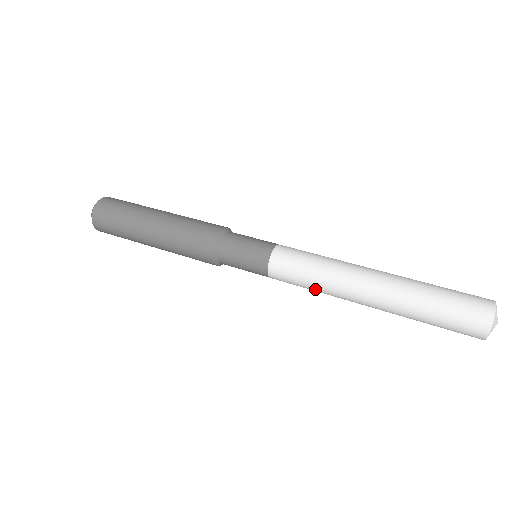
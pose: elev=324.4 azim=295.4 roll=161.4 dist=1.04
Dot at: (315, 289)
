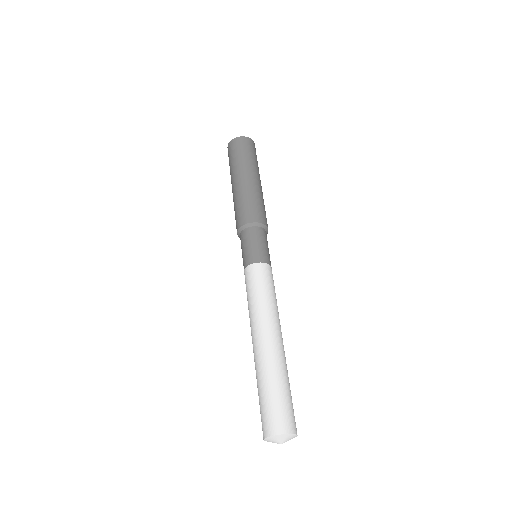
Dot at: occluded
